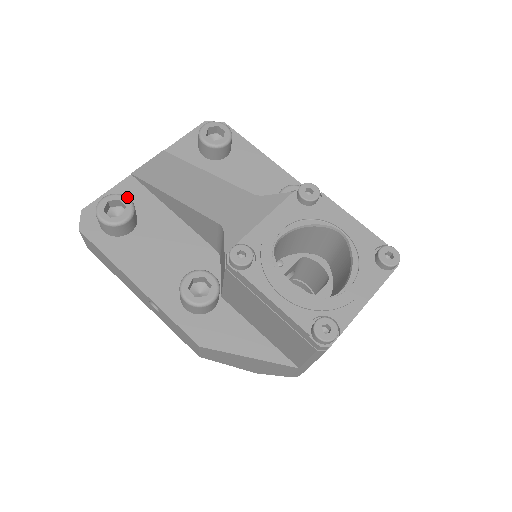
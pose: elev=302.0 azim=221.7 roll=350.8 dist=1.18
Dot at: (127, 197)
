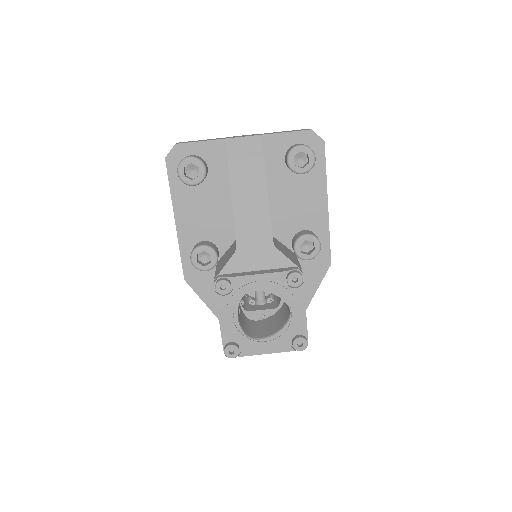
Dot at: (205, 168)
